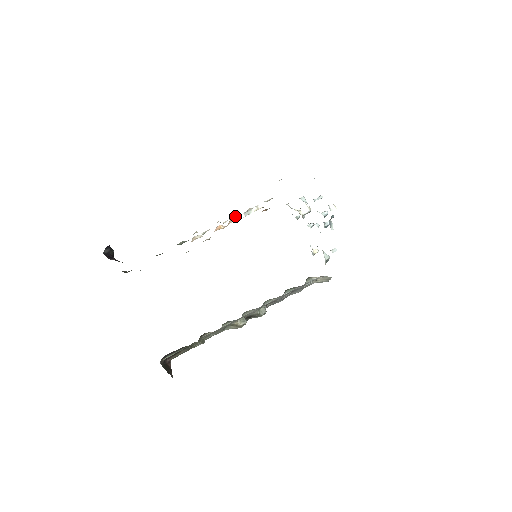
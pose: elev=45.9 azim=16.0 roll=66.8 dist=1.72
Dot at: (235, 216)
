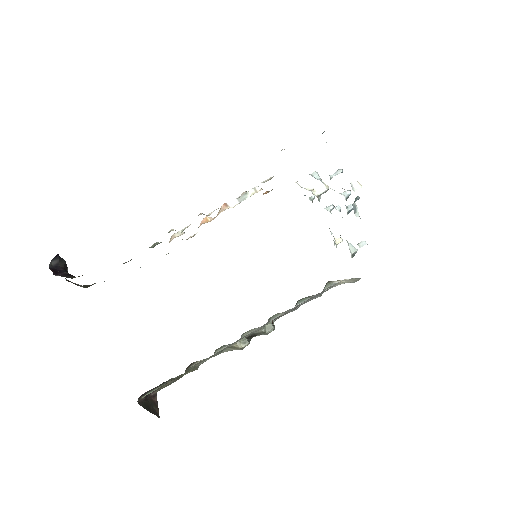
Dot at: (226, 203)
